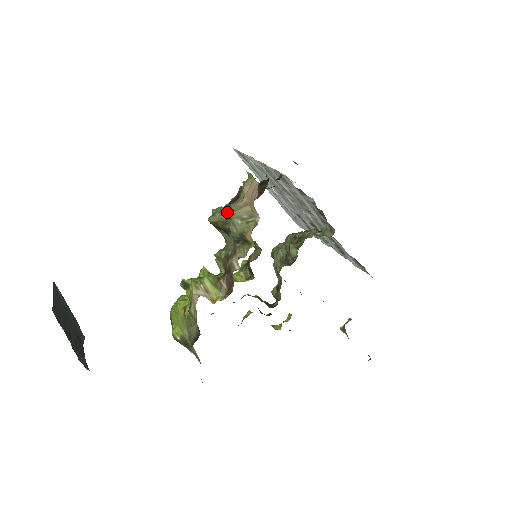
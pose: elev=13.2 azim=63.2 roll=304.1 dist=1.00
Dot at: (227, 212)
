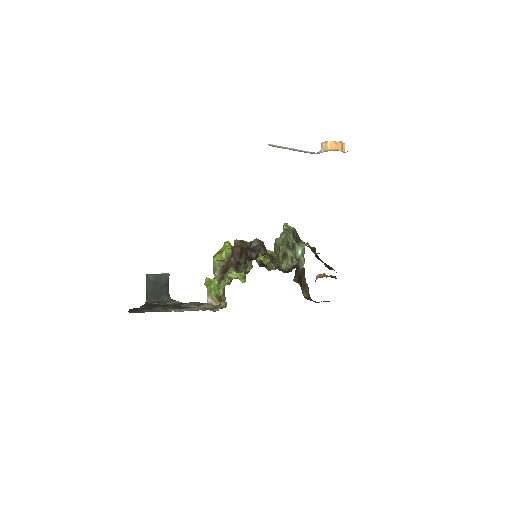
Dot at: (218, 280)
